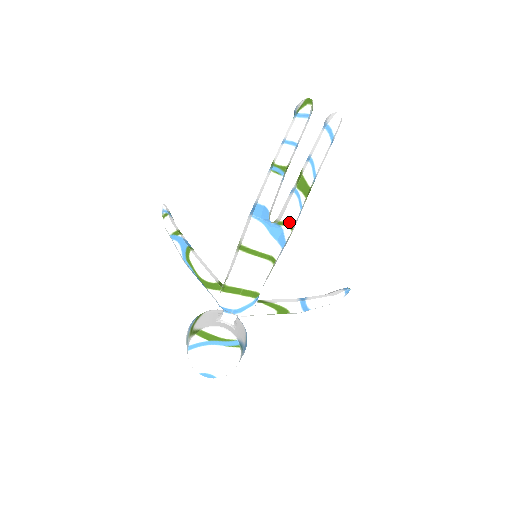
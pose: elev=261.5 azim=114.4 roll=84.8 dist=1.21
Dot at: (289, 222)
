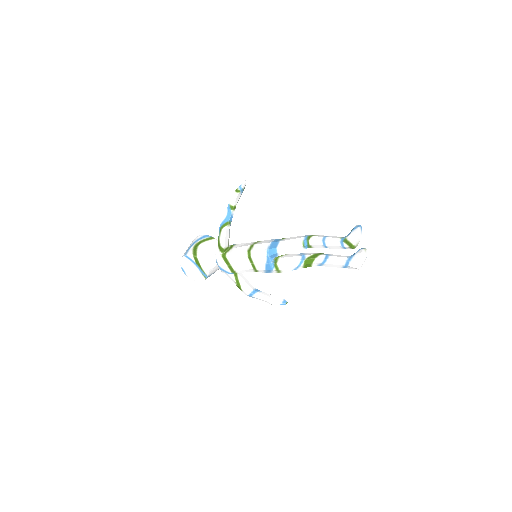
Dot at: (280, 270)
